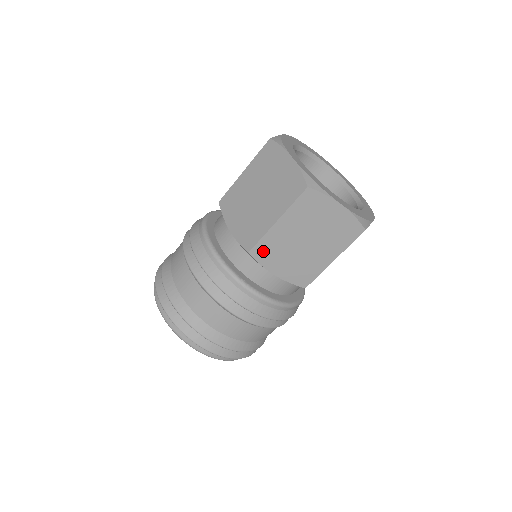
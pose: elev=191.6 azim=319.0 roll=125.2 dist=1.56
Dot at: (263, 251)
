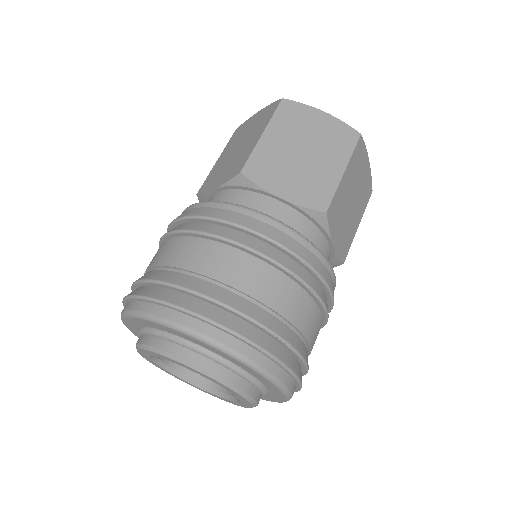
Dot at: (333, 211)
